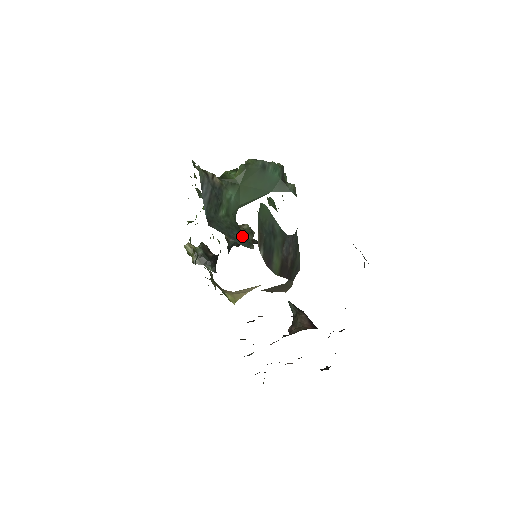
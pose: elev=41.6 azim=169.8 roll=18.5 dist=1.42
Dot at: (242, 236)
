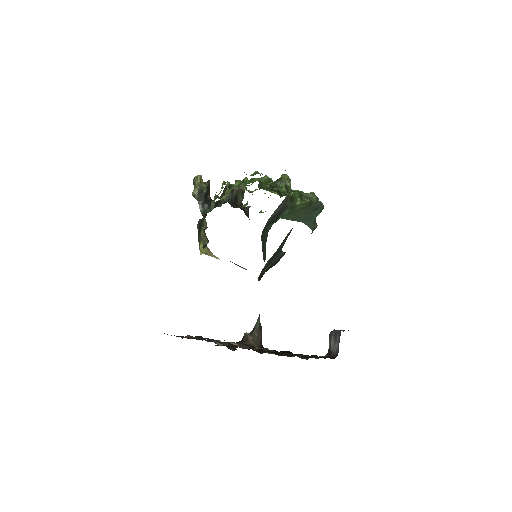
Dot at: occluded
